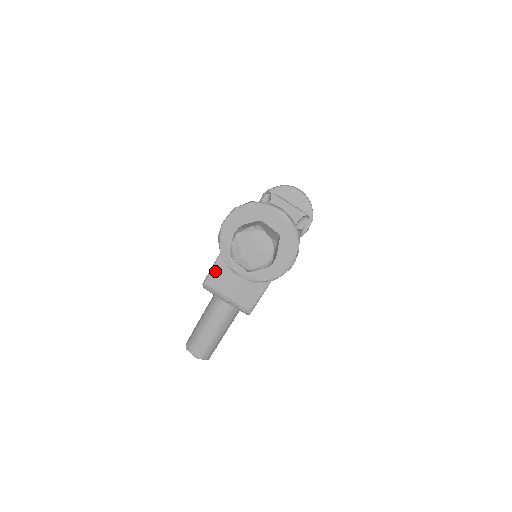
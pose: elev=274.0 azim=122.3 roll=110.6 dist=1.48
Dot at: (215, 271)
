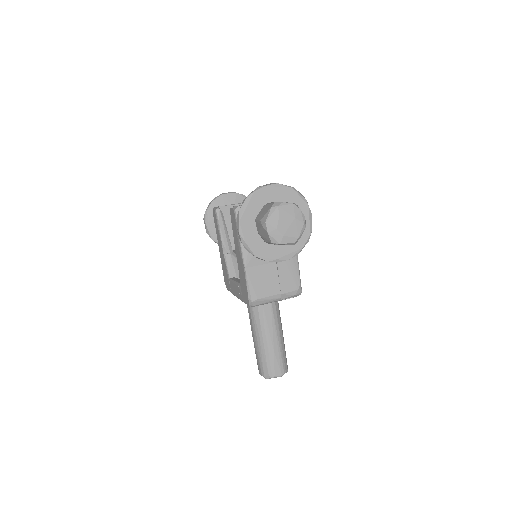
Dot at: (252, 283)
